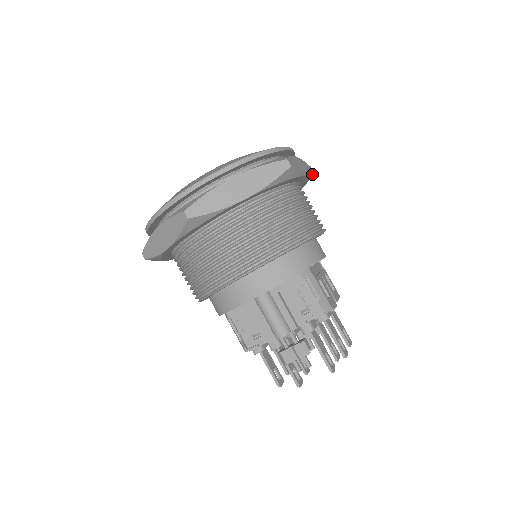
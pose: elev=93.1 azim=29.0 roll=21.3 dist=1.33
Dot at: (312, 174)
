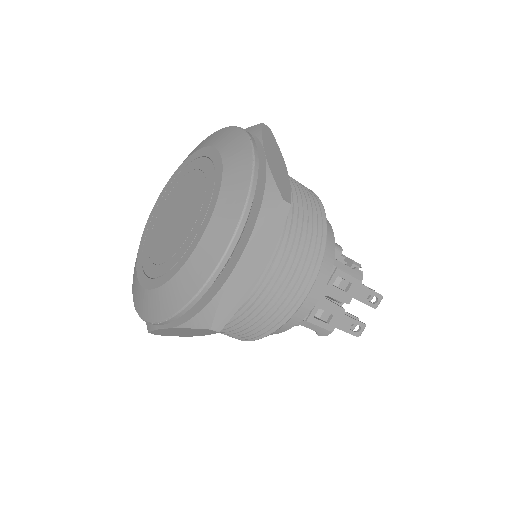
Dot at: (282, 228)
